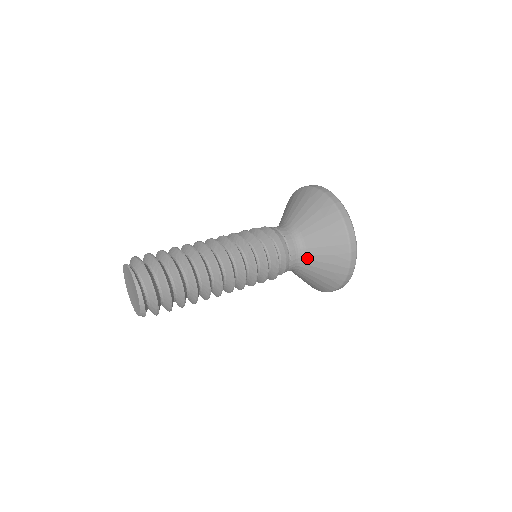
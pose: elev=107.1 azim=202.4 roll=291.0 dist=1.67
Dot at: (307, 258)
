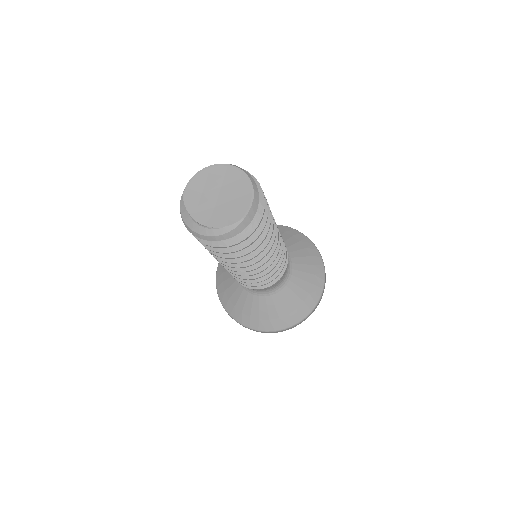
Dot at: (290, 256)
